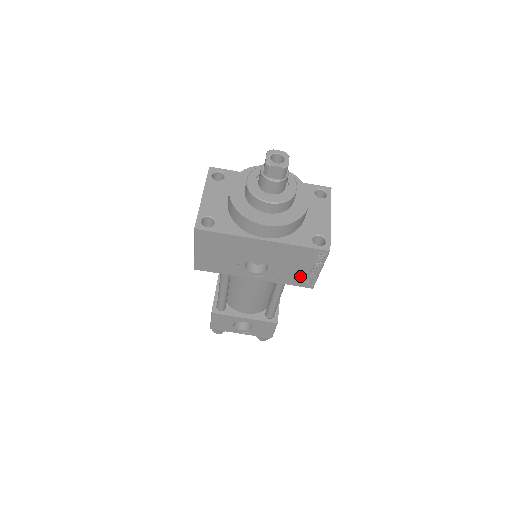
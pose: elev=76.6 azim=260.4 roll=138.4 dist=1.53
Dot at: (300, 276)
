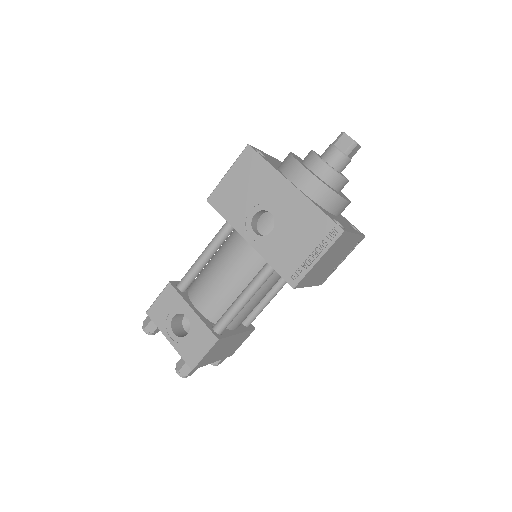
Dot at: (293, 259)
